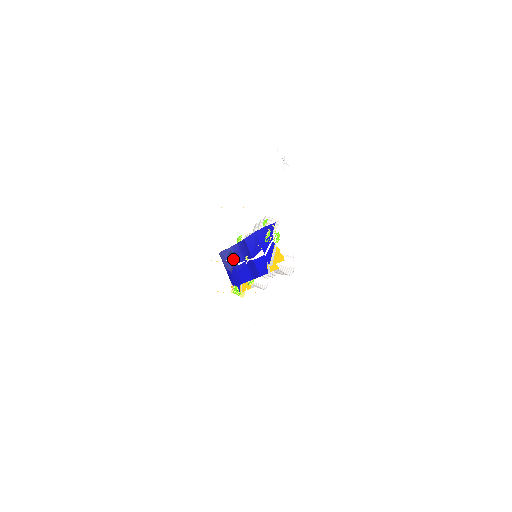
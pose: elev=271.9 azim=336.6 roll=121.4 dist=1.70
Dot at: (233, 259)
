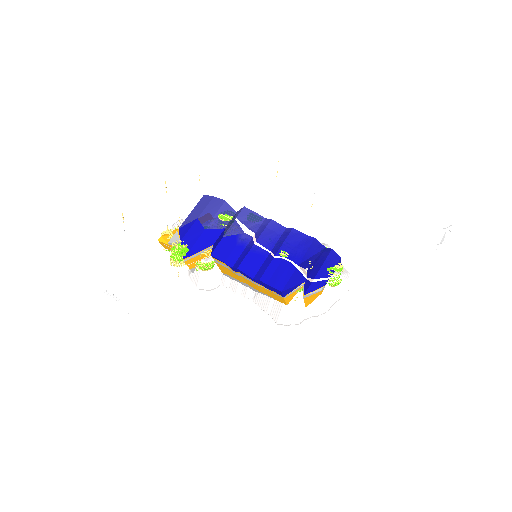
Dot at: (250, 229)
